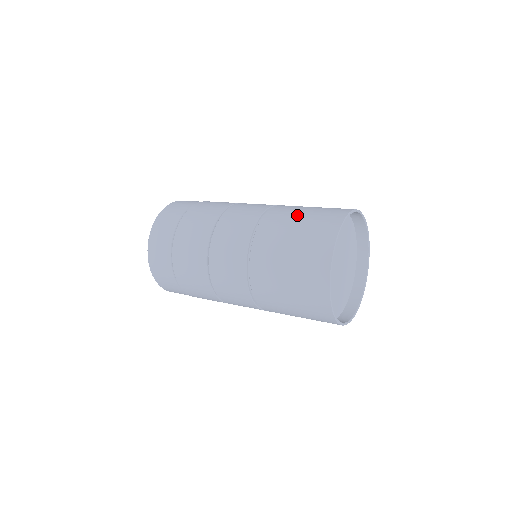
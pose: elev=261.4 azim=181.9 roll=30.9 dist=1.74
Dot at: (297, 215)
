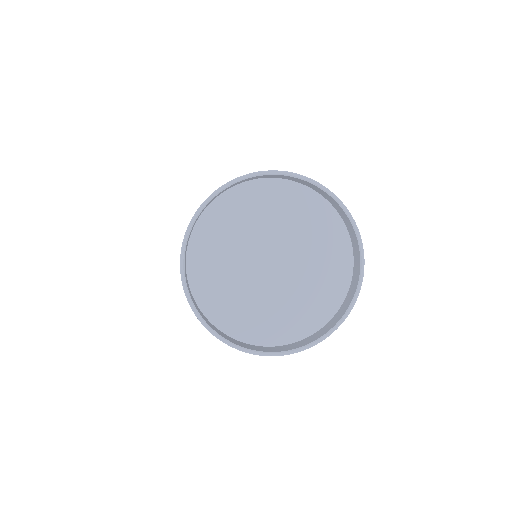
Dot at: occluded
